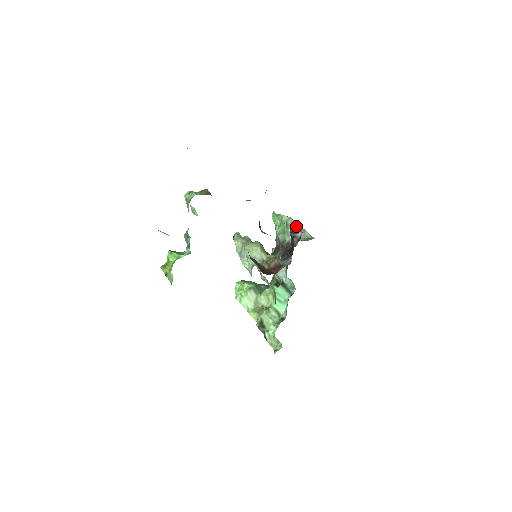
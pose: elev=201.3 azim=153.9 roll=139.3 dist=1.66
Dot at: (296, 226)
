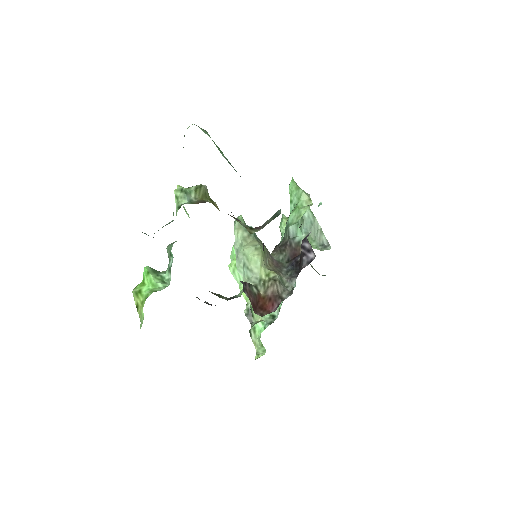
Dot at: (310, 244)
